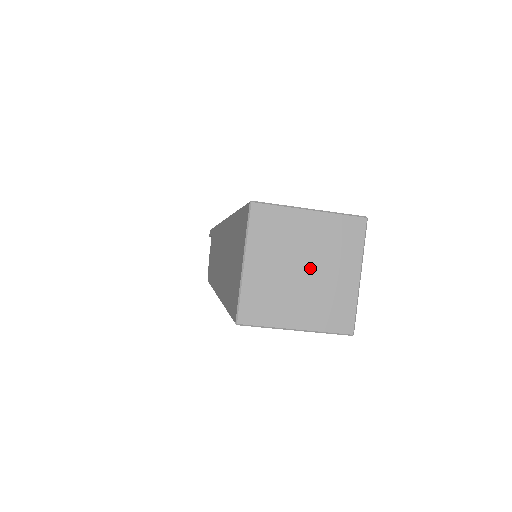
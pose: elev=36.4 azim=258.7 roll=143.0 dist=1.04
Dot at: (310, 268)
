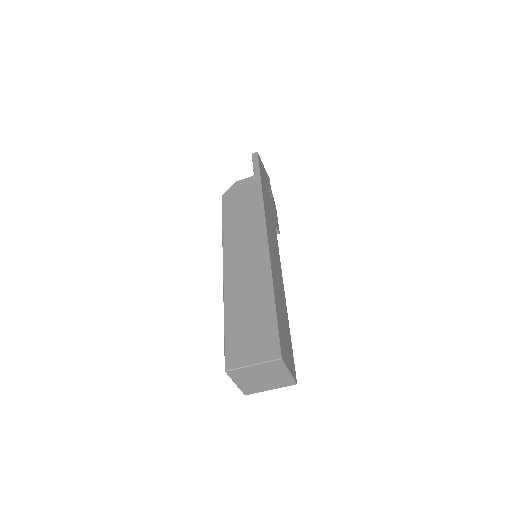
Dot at: (264, 379)
